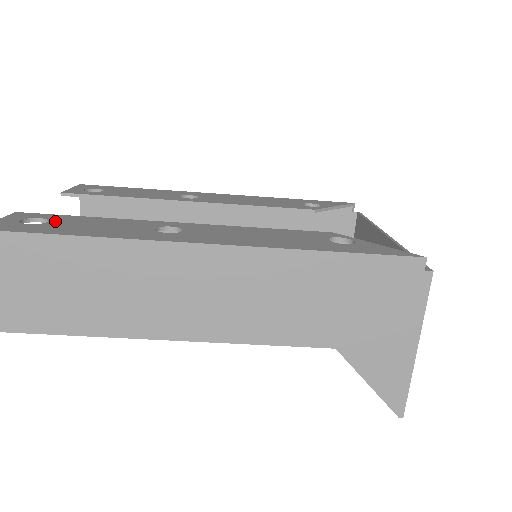
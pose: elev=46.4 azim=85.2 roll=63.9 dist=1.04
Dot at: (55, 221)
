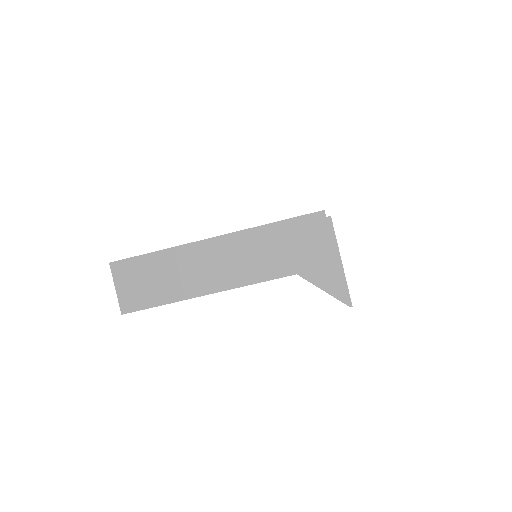
Dot at: occluded
